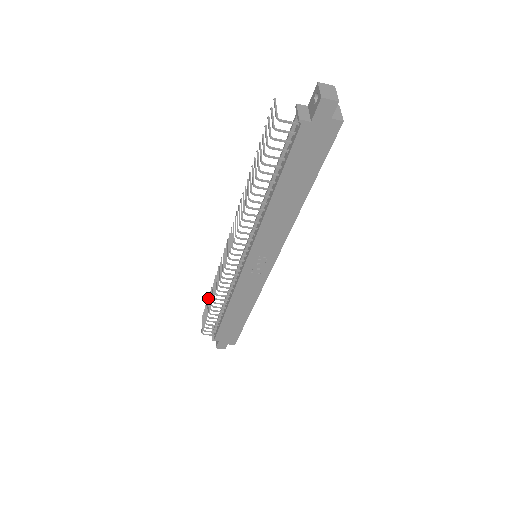
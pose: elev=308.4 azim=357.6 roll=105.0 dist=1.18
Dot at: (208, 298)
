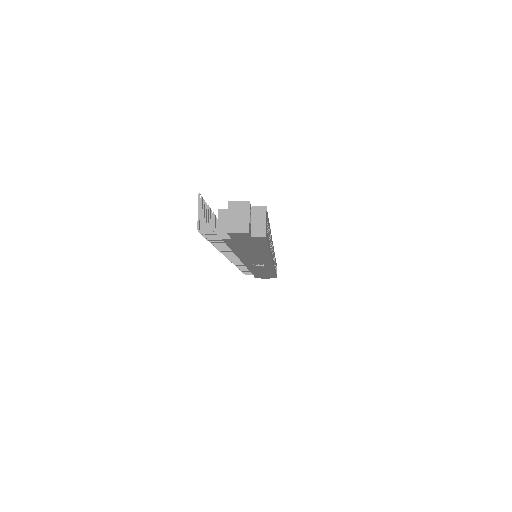
Dot at: occluded
